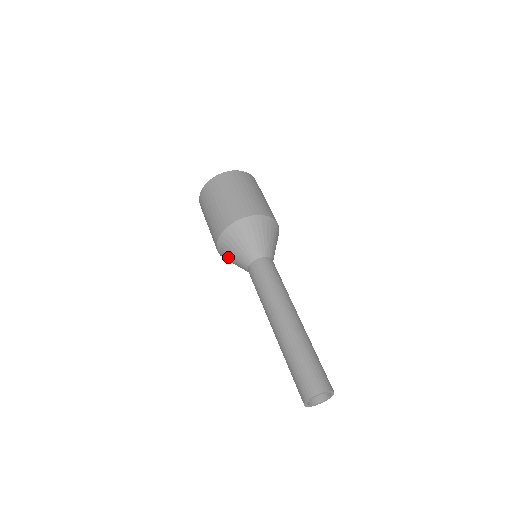
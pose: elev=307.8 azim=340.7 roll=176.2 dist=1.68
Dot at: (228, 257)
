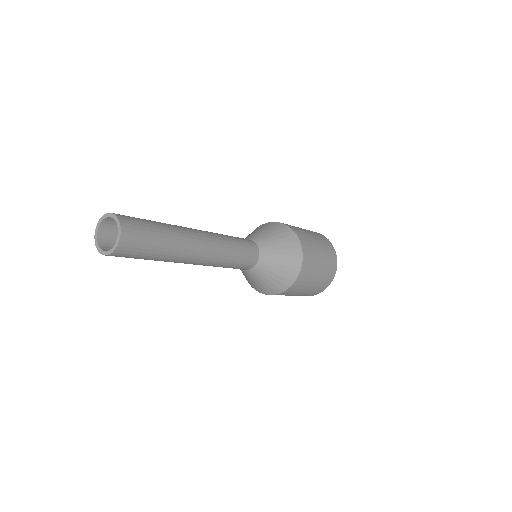
Dot at: occluded
